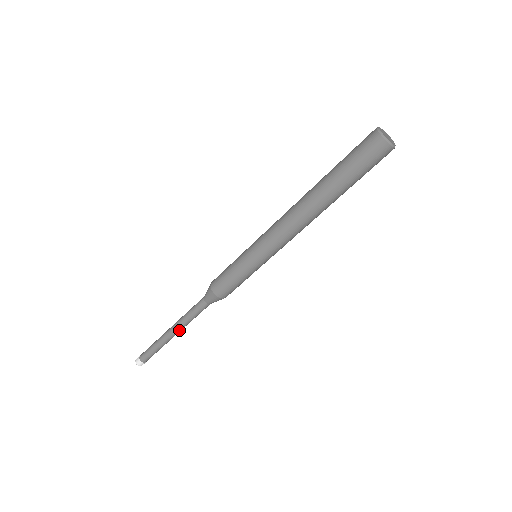
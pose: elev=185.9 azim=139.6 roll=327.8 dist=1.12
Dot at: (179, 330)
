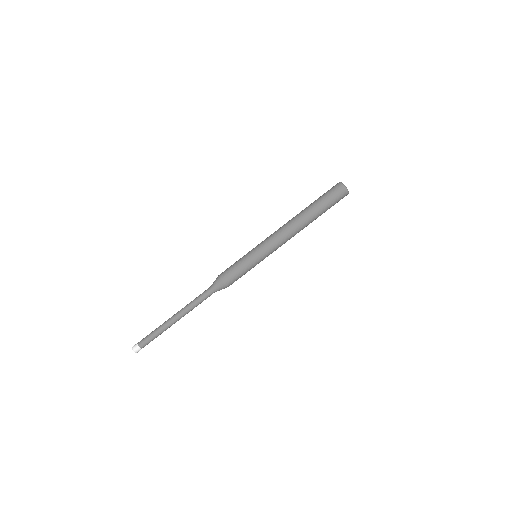
Dot at: (182, 314)
